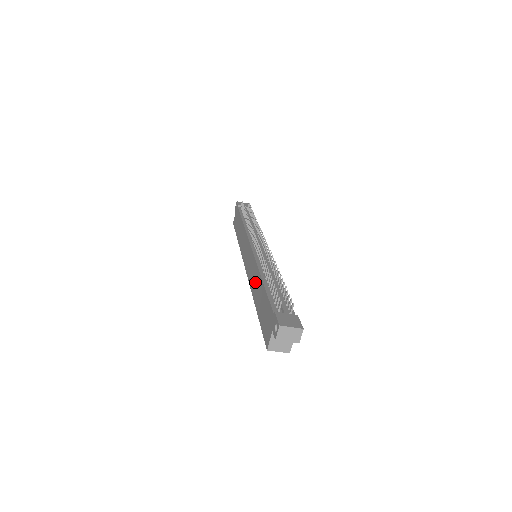
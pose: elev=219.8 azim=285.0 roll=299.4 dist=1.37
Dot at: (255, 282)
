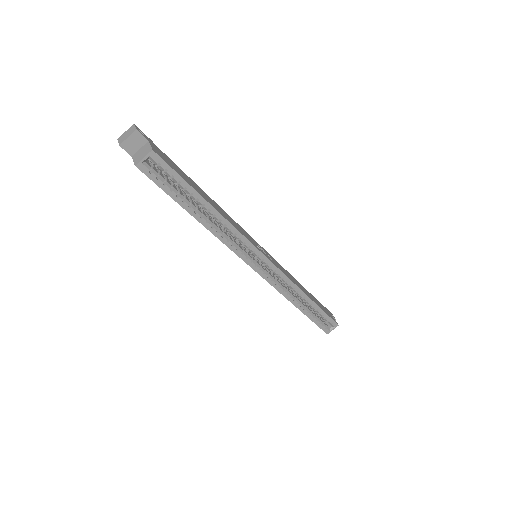
Dot at: occluded
